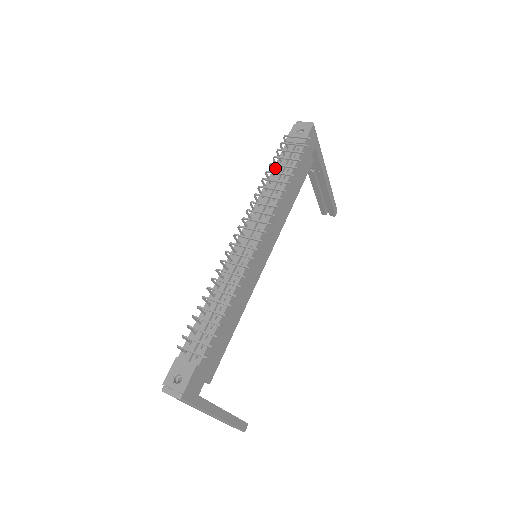
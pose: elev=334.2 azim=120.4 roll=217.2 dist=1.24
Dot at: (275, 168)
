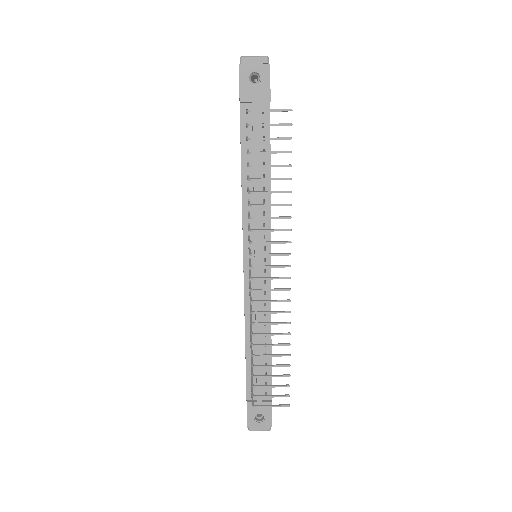
Dot at: (244, 151)
